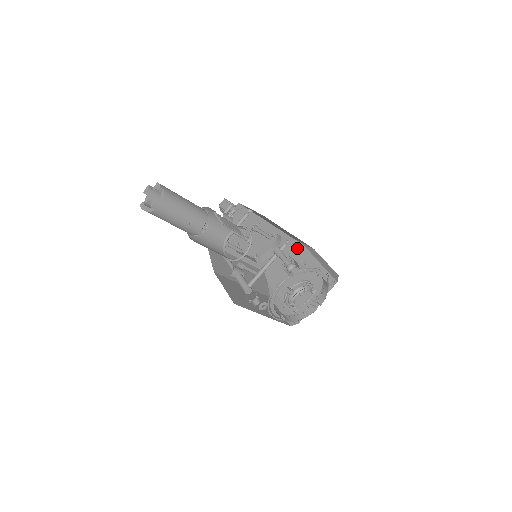
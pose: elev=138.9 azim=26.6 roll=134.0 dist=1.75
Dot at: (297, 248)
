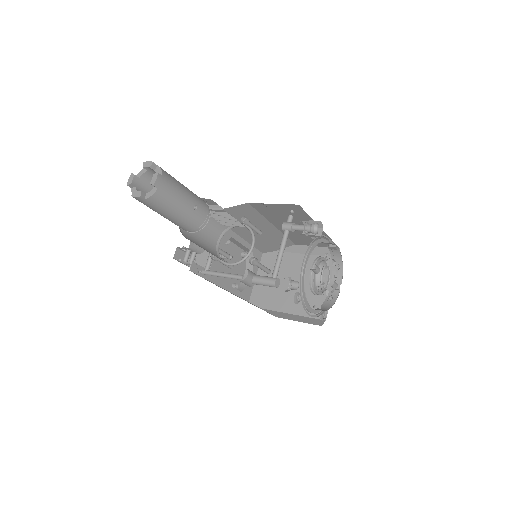
Dot at: (273, 258)
